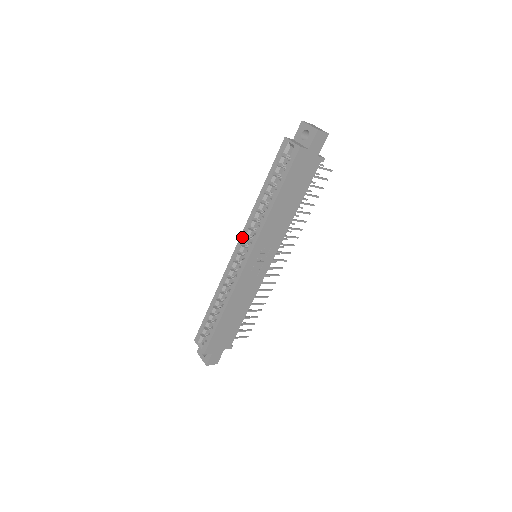
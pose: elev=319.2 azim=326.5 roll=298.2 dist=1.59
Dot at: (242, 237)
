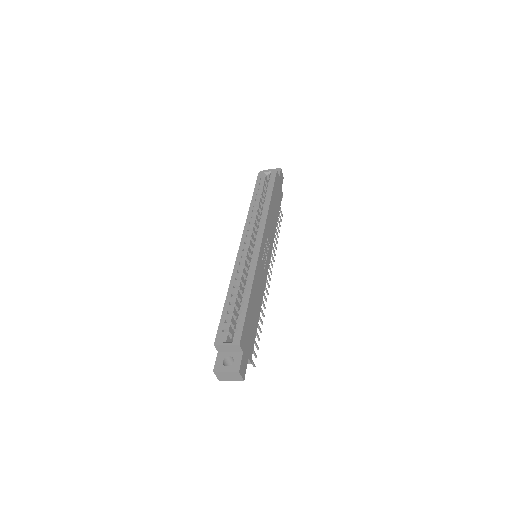
Dot at: (246, 232)
